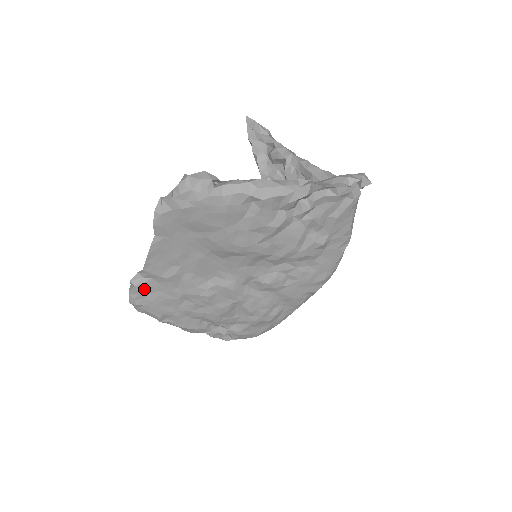
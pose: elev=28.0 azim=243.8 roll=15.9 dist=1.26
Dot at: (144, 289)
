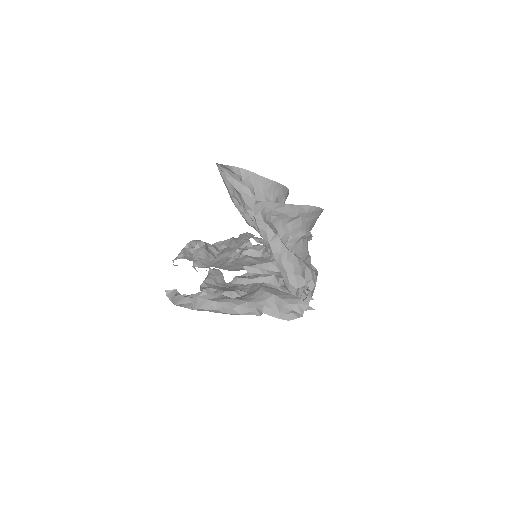
Dot at: occluded
